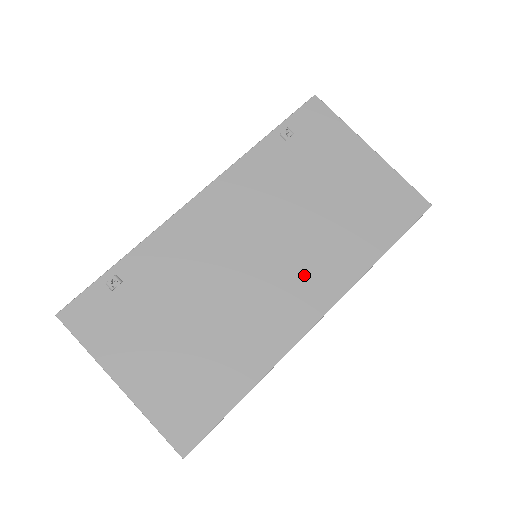
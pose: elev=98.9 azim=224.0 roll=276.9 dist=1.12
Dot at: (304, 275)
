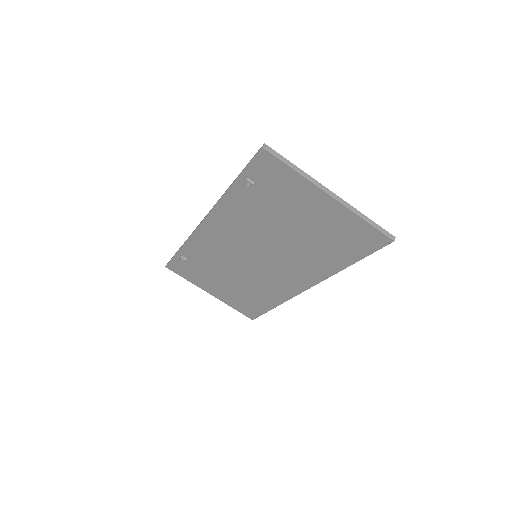
Dot at: (291, 269)
